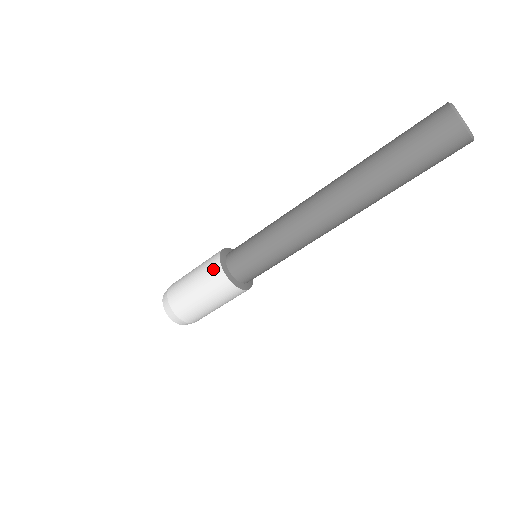
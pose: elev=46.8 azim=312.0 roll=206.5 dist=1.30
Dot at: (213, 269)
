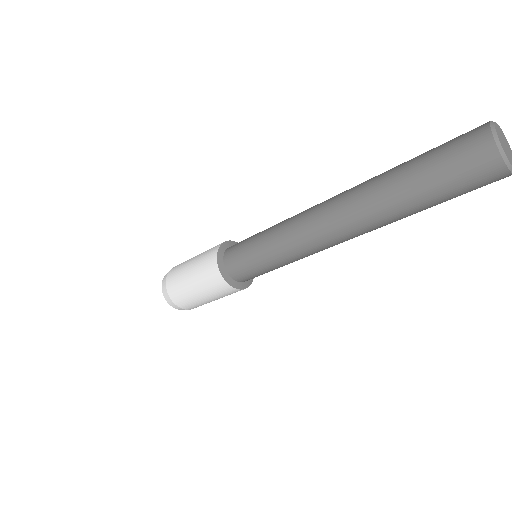
Dot at: (209, 258)
